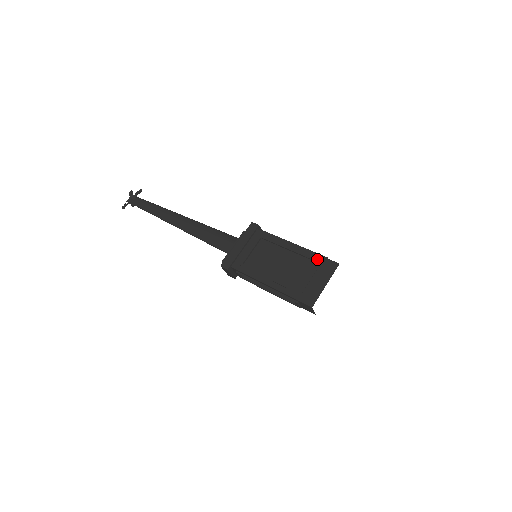
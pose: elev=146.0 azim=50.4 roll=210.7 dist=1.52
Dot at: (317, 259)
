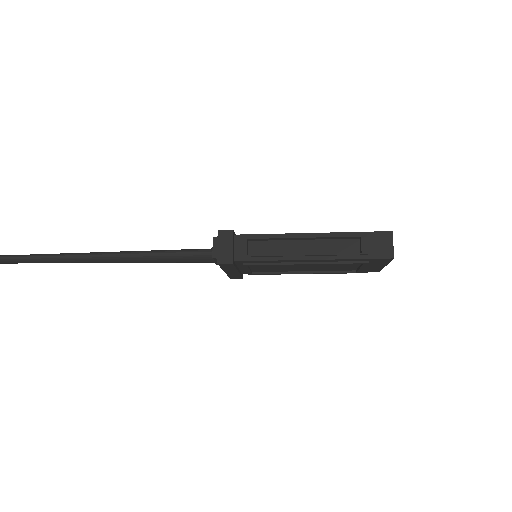
Dot at: occluded
